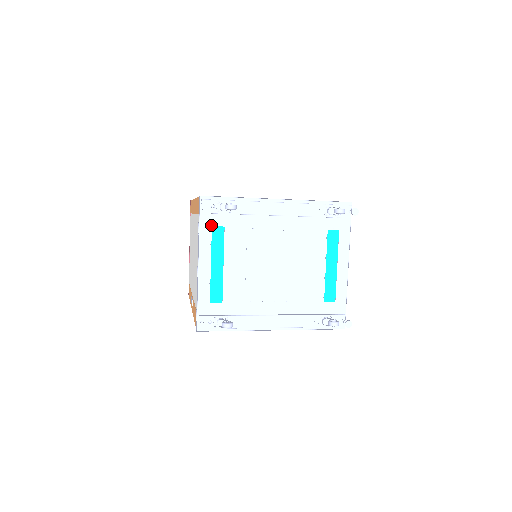
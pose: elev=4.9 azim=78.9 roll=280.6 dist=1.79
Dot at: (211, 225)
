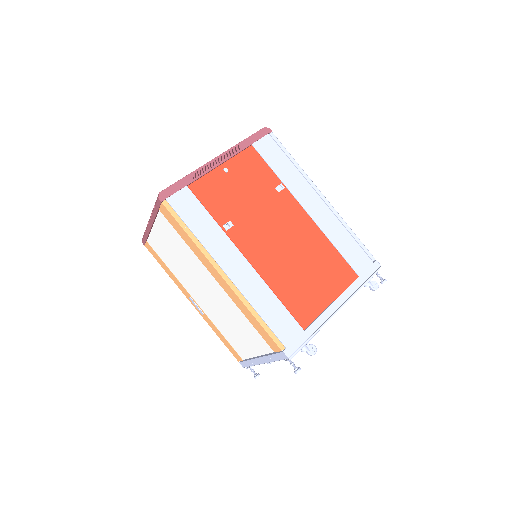
Dot at: occluded
